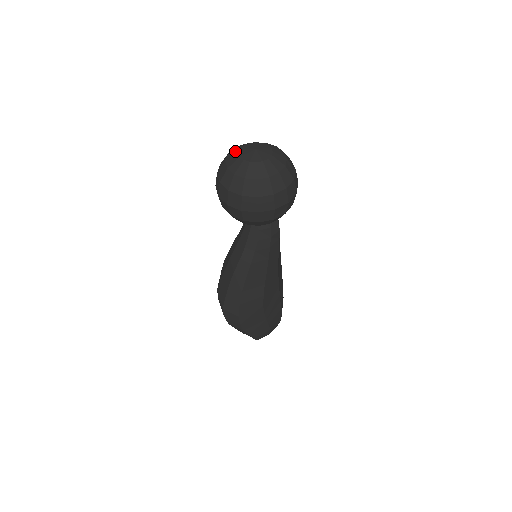
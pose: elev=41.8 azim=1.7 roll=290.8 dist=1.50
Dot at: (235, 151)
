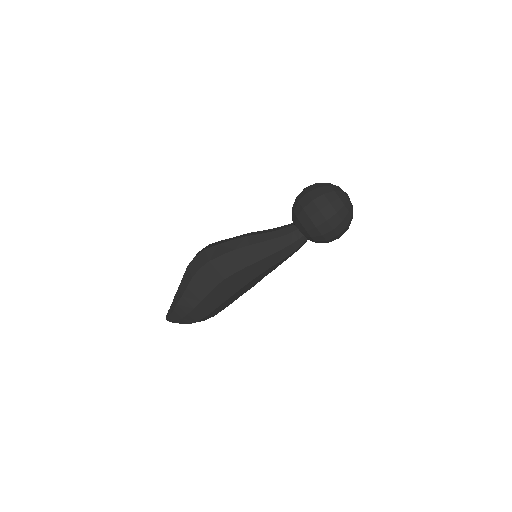
Dot at: occluded
